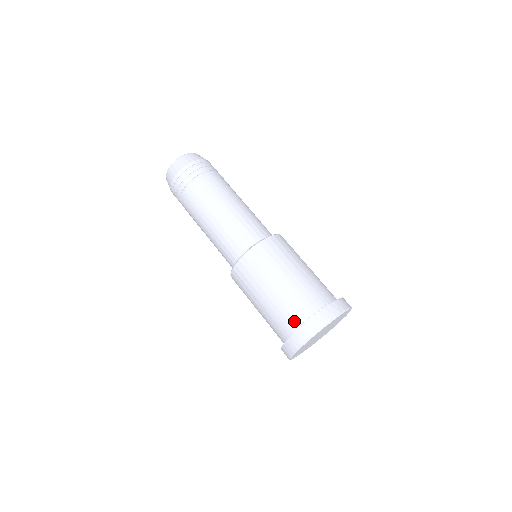
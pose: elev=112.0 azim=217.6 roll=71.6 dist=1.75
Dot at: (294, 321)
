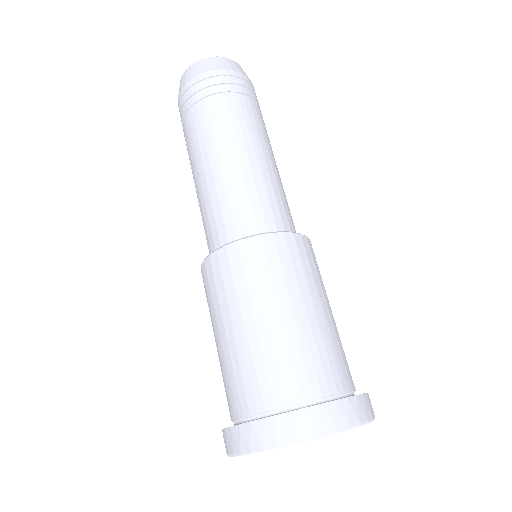
Dot at: (282, 392)
